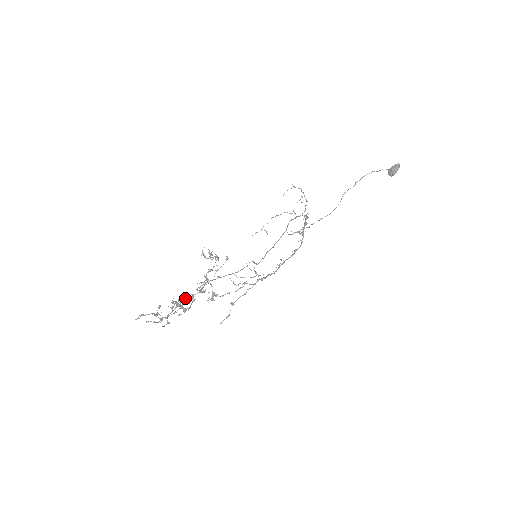
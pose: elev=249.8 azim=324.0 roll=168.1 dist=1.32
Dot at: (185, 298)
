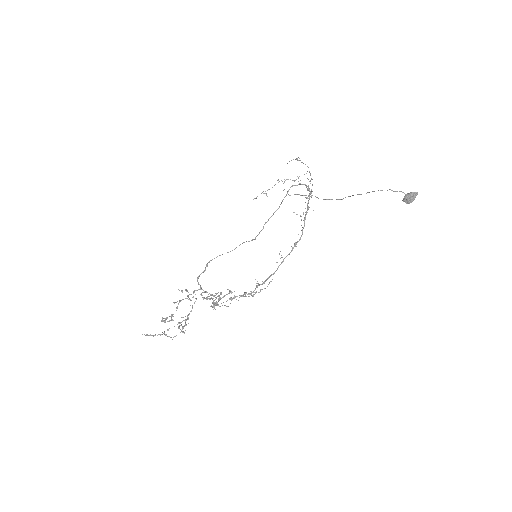
Dot at: (187, 296)
